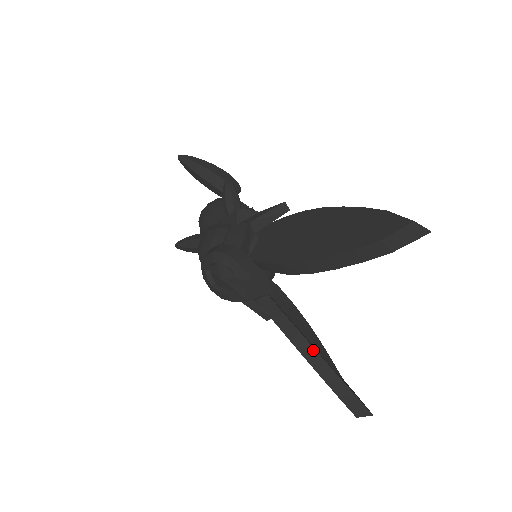
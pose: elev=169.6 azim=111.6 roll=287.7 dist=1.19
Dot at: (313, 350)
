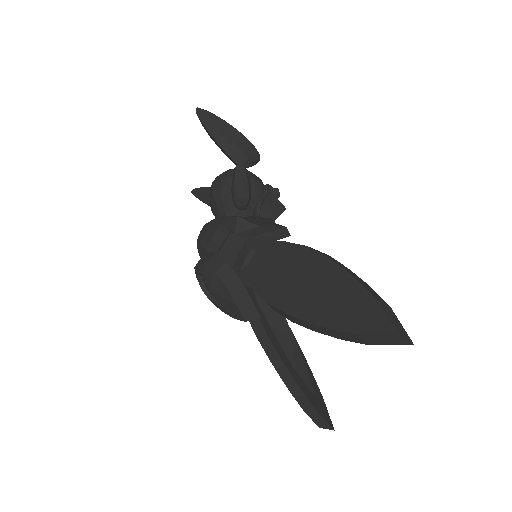
Dot at: (288, 373)
